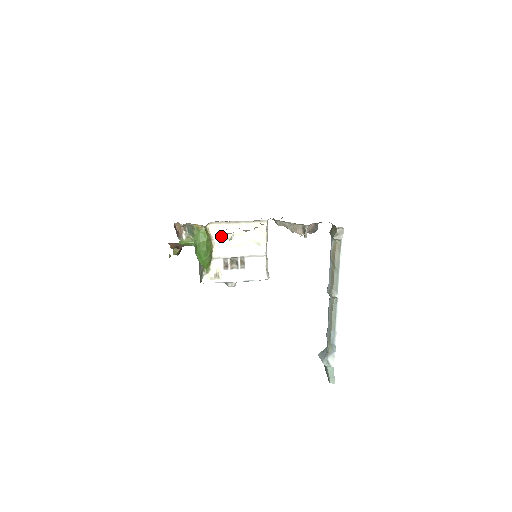
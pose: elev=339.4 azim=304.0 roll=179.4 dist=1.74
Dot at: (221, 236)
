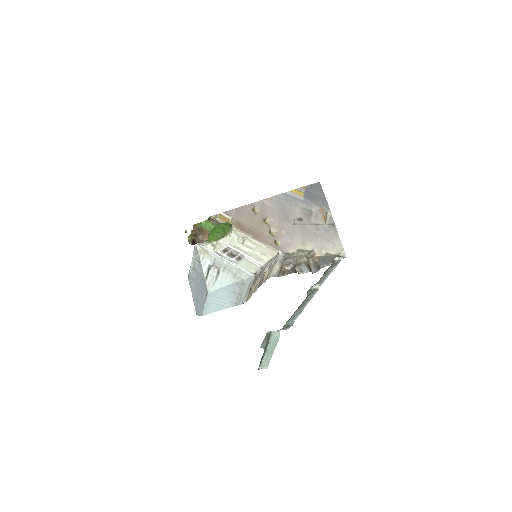
Dot at: (238, 237)
